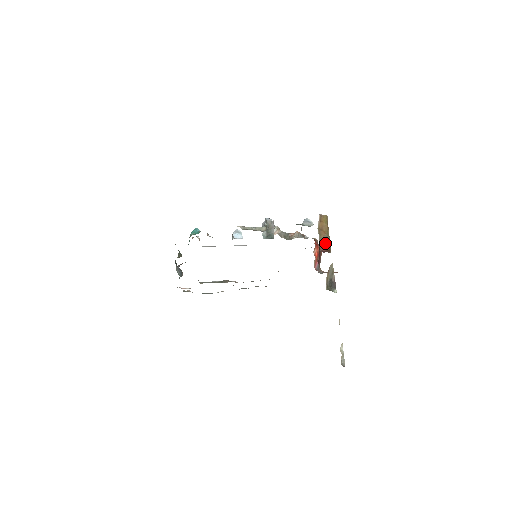
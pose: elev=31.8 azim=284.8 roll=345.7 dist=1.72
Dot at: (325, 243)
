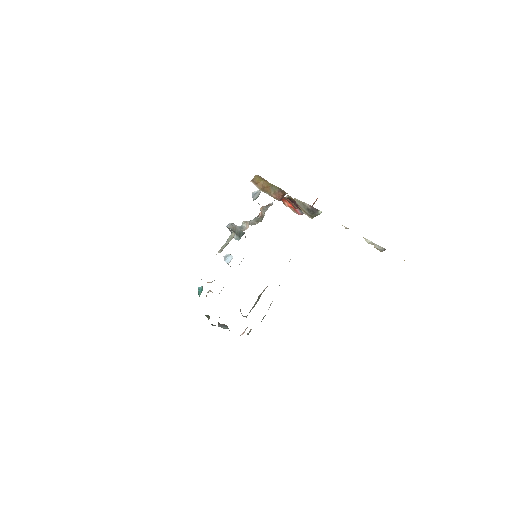
Dot at: (276, 193)
